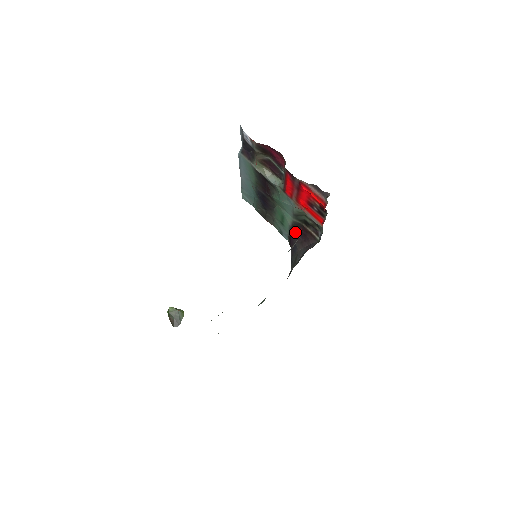
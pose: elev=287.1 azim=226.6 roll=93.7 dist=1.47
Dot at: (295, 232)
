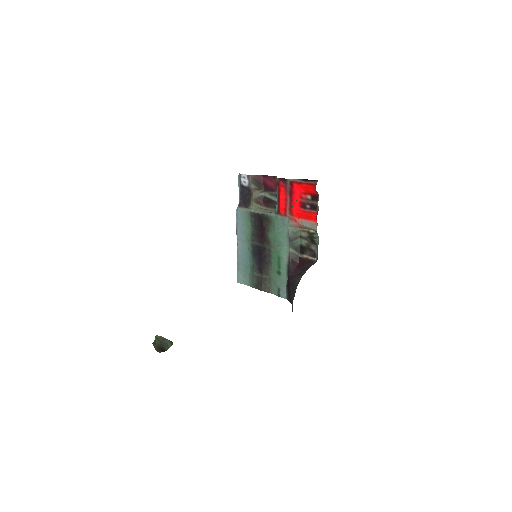
Dot at: (292, 270)
